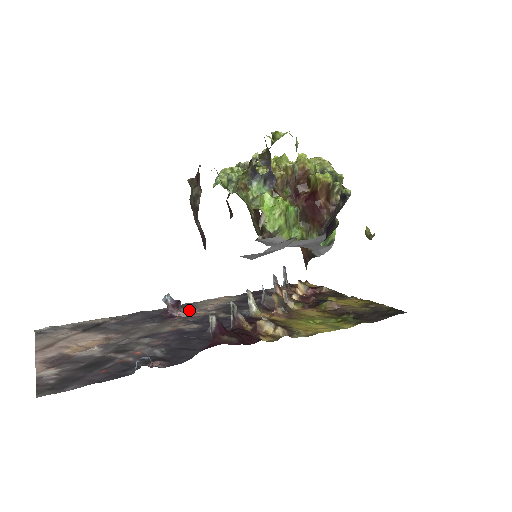
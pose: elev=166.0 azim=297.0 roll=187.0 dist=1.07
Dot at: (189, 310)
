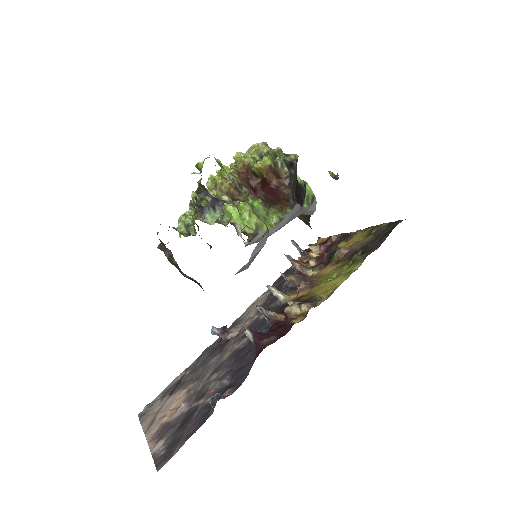
Dot at: (238, 327)
